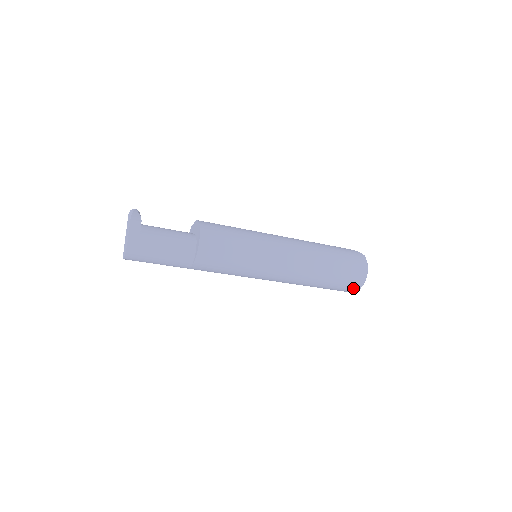
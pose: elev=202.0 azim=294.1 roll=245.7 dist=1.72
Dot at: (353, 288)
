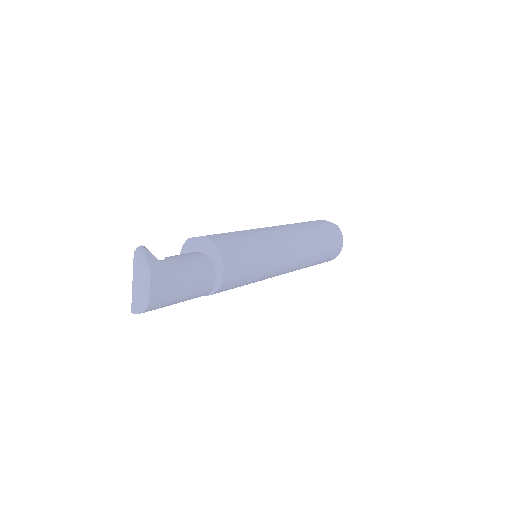
Dot at: (328, 260)
